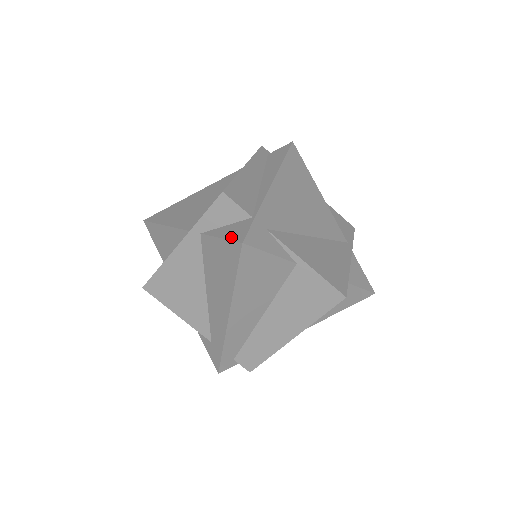
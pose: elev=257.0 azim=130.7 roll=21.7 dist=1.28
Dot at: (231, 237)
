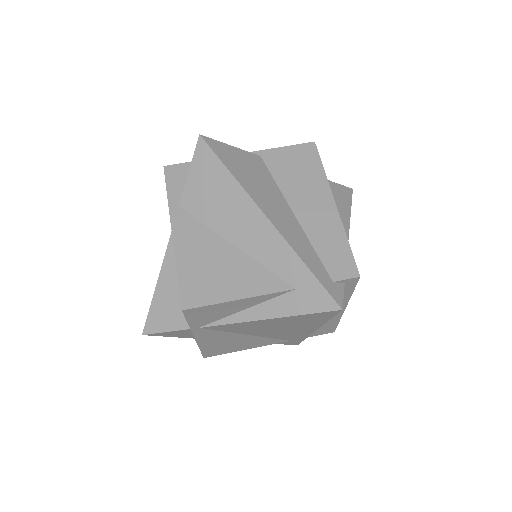
Dot at: (193, 156)
